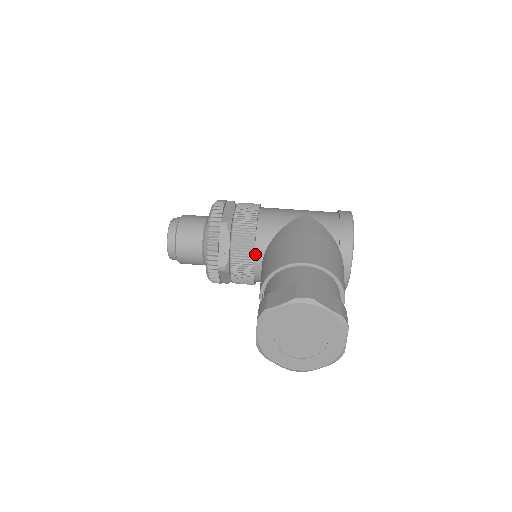
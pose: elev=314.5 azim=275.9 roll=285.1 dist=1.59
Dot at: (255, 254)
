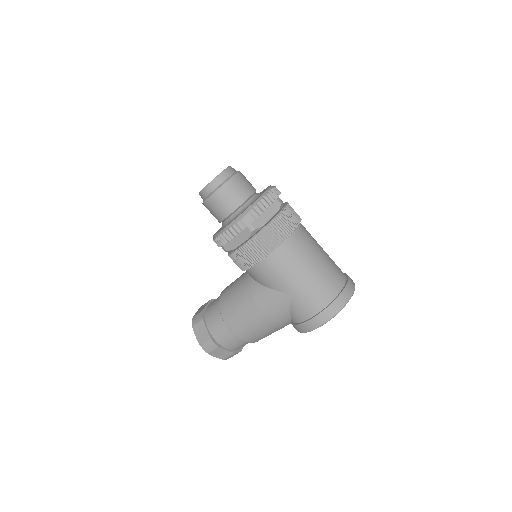
Dot at: occluded
